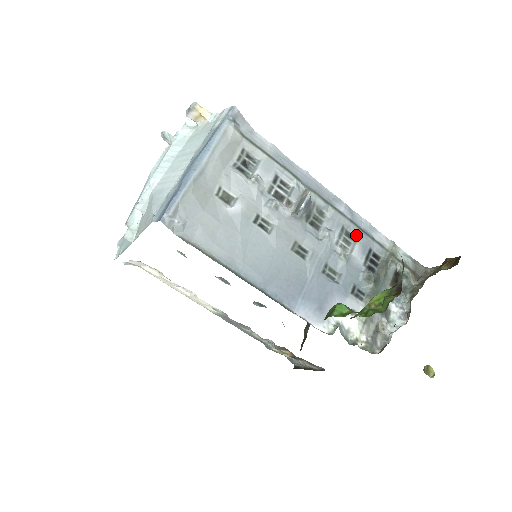
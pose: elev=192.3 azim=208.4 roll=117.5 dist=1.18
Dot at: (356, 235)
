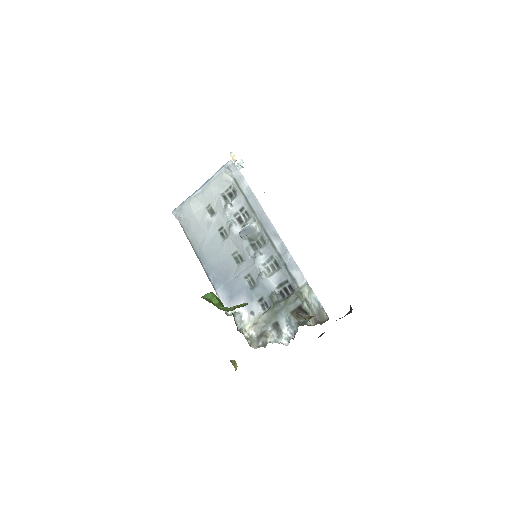
Dot at: (280, 266)
